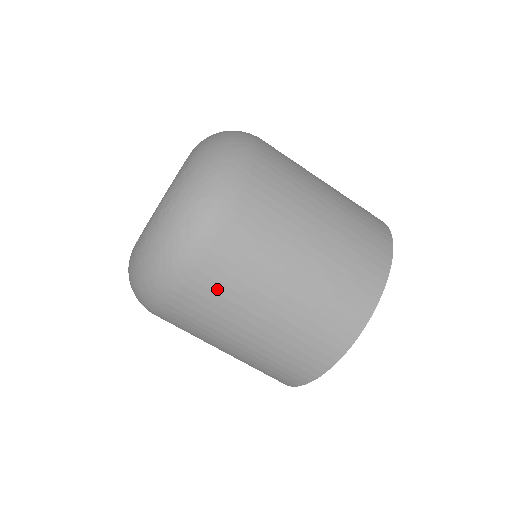
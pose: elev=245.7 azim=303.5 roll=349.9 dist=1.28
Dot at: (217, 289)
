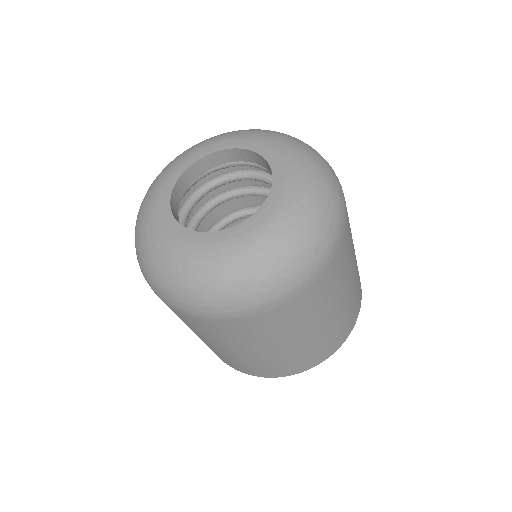
Dot at: (287, 318)
